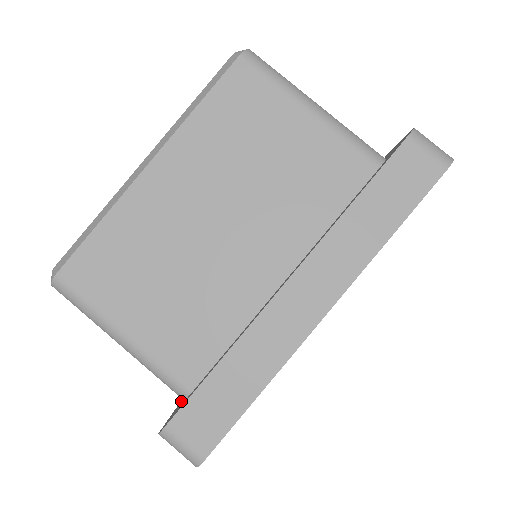
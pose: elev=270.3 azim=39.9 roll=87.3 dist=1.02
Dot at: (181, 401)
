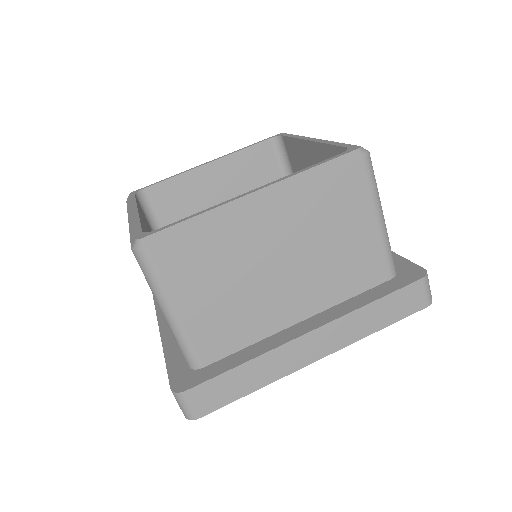
Dot at: (169, 353)
